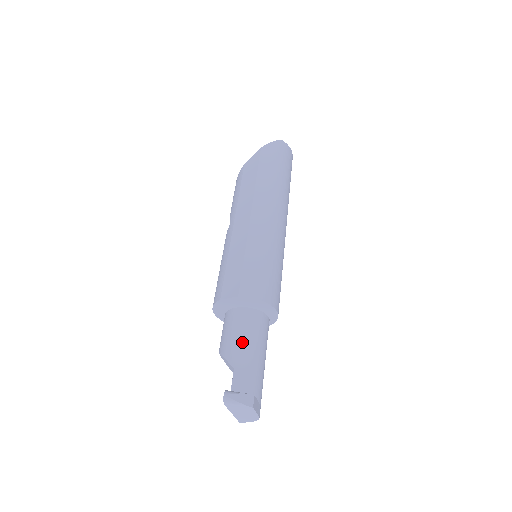
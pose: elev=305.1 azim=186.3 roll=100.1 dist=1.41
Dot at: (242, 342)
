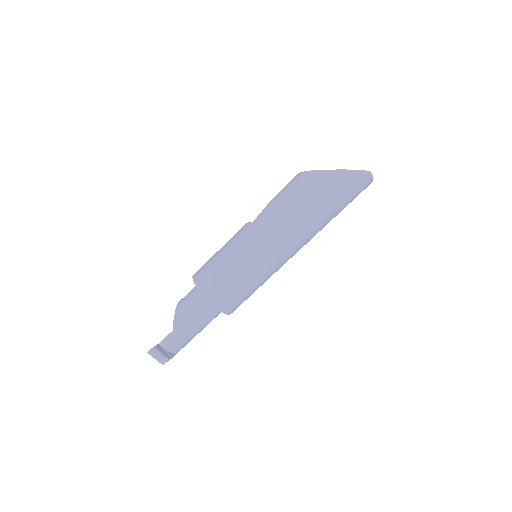
Dot at: (190, 318)
